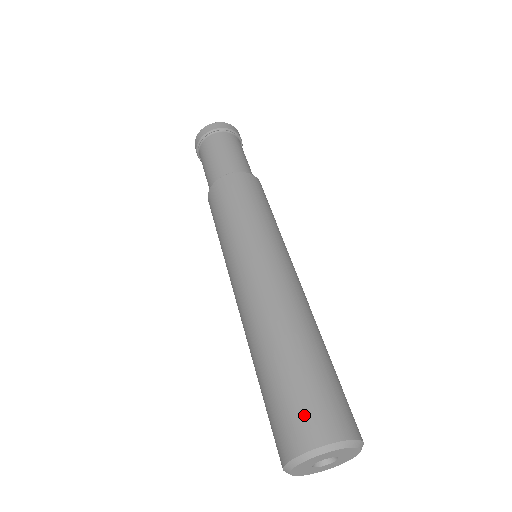
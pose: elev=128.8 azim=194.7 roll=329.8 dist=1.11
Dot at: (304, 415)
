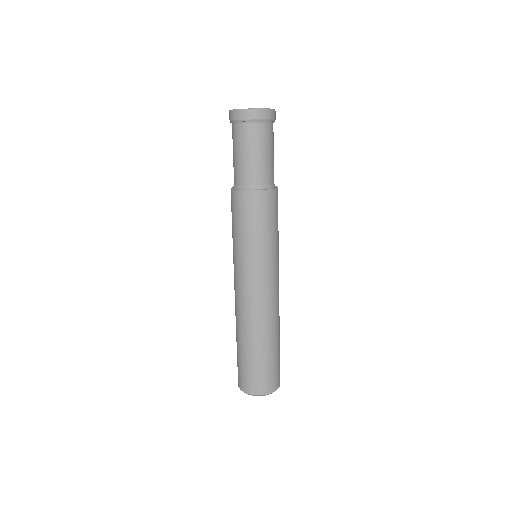
Dot at: (265, 380)
